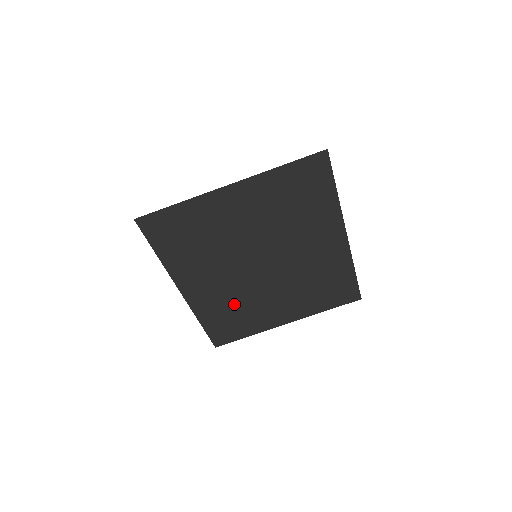
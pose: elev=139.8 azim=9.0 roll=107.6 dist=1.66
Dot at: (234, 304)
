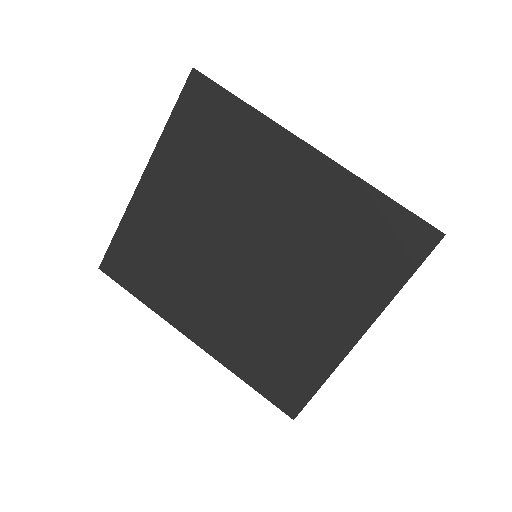
Dot at: (261, 333)
